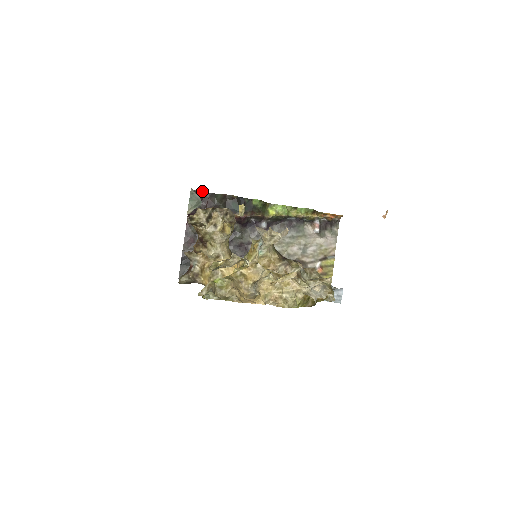
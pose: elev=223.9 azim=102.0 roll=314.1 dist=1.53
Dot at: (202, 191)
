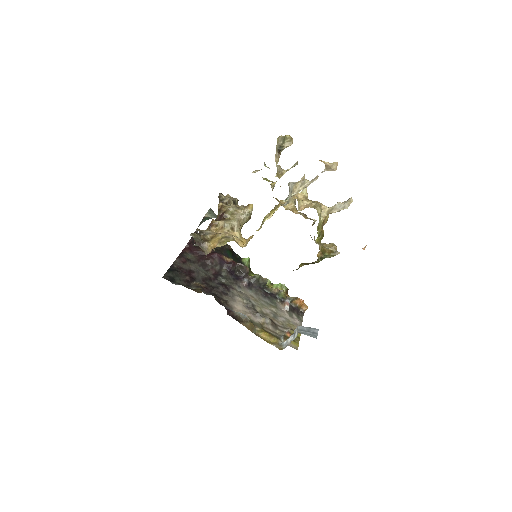
Dot at: occluded
